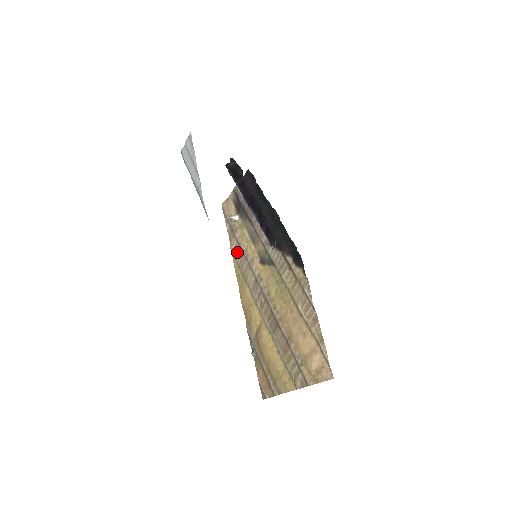
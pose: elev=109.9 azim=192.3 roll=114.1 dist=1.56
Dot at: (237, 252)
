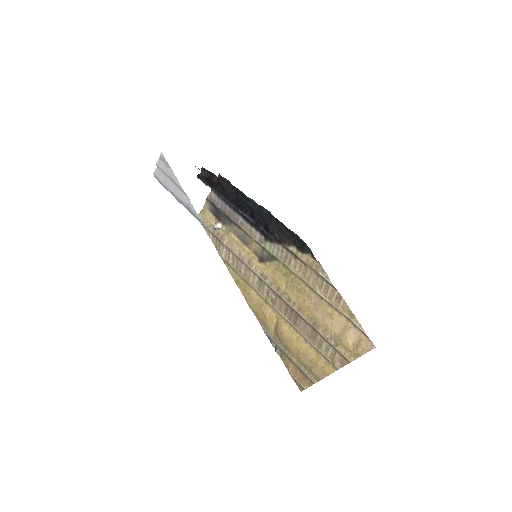
Dot at: (229, 259)
